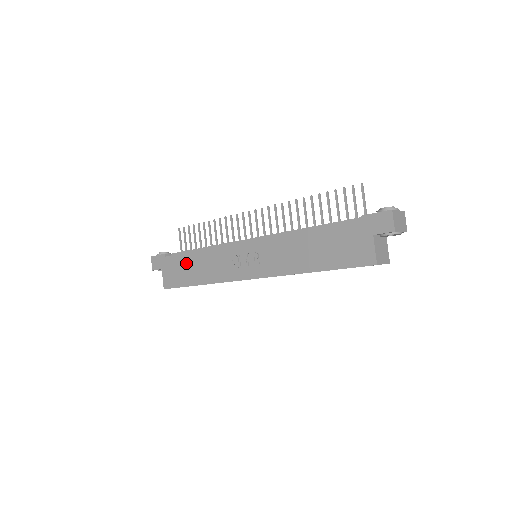
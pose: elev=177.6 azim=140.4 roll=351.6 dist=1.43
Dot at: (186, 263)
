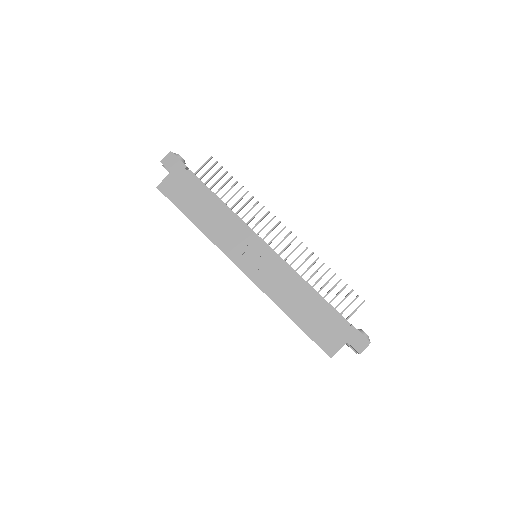
Dot at: (200, 197)
